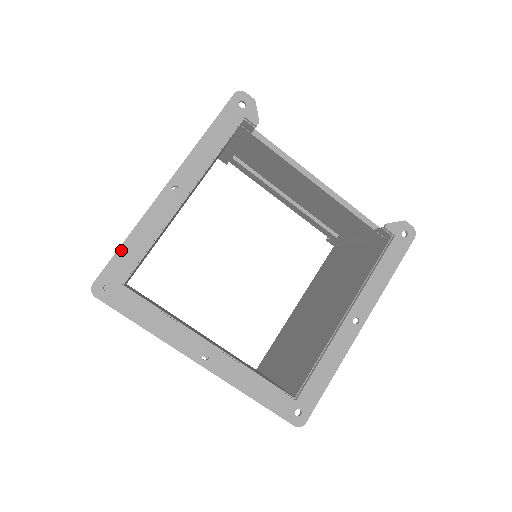
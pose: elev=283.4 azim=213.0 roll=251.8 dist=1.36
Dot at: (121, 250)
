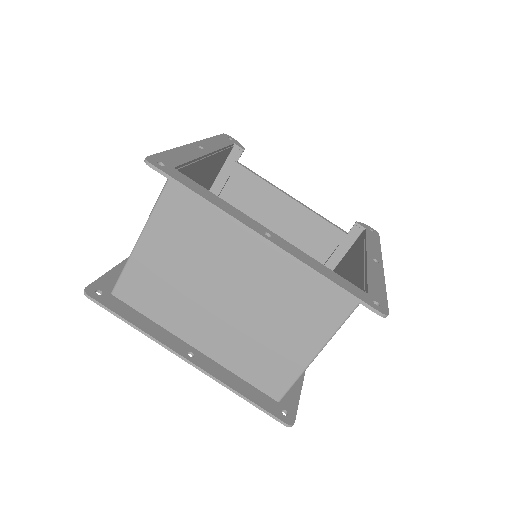
Dot at: (167, 152)
